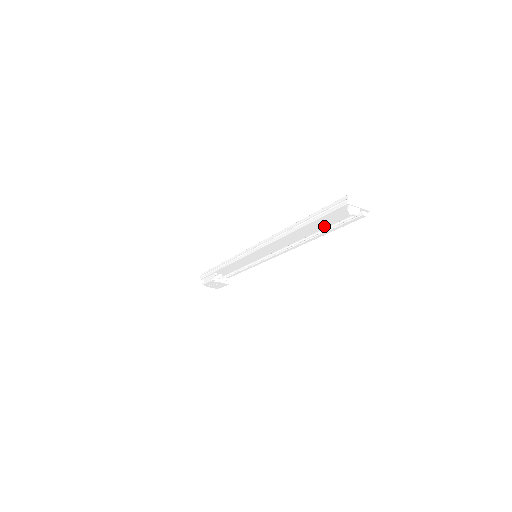
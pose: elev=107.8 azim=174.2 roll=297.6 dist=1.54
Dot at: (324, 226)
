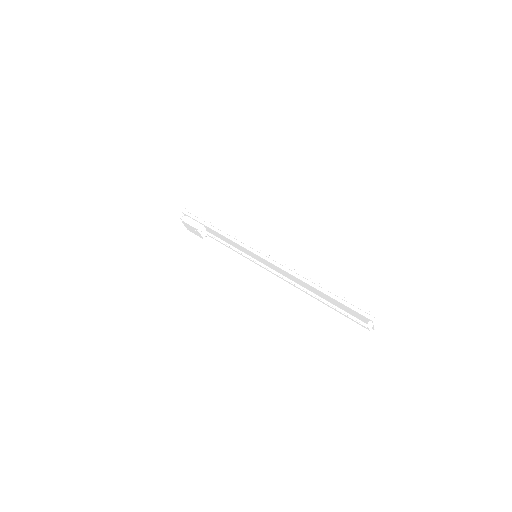
Dot at: (336, 304)
